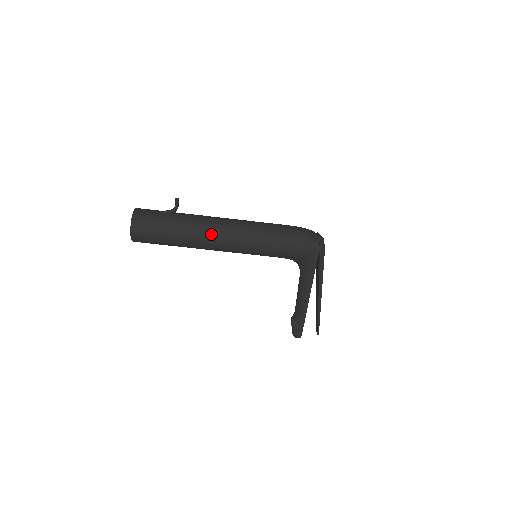
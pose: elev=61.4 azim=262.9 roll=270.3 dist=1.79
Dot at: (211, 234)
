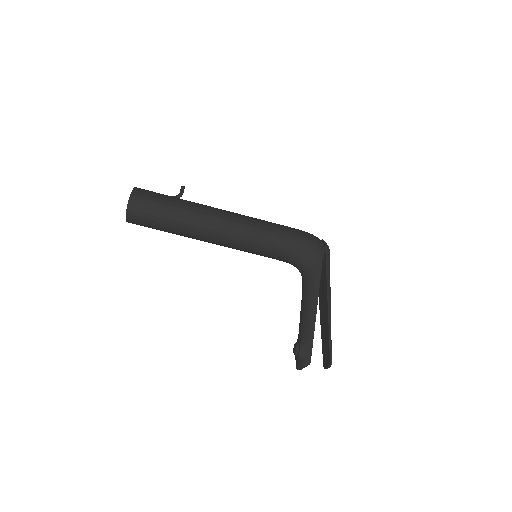
Dot at: (215, 211)
